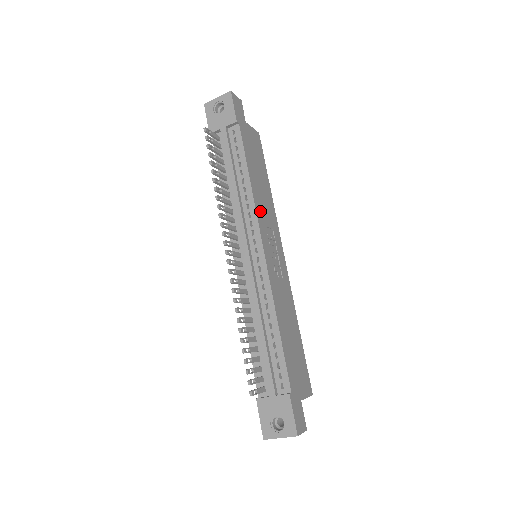
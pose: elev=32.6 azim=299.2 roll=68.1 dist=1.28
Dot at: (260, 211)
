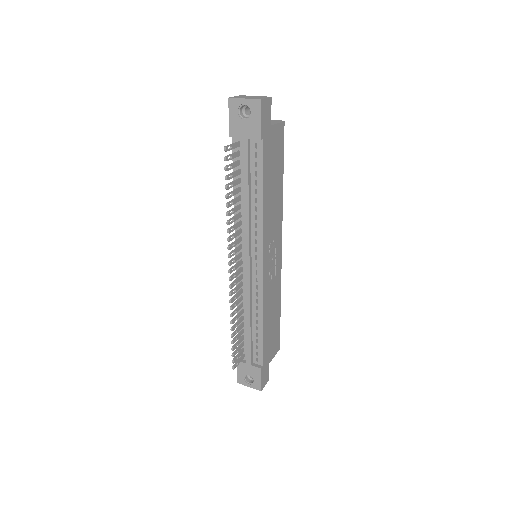
Dot at: (267, 228)
